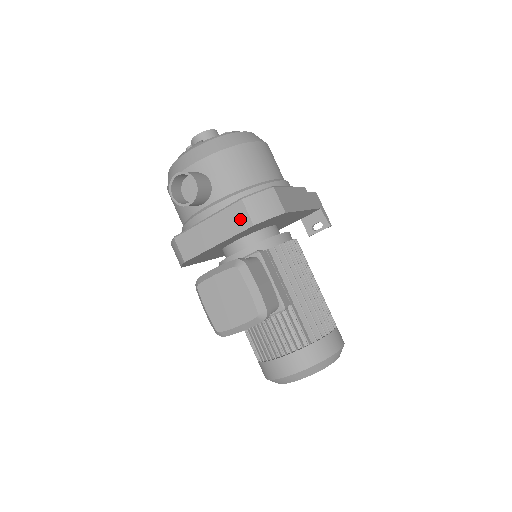
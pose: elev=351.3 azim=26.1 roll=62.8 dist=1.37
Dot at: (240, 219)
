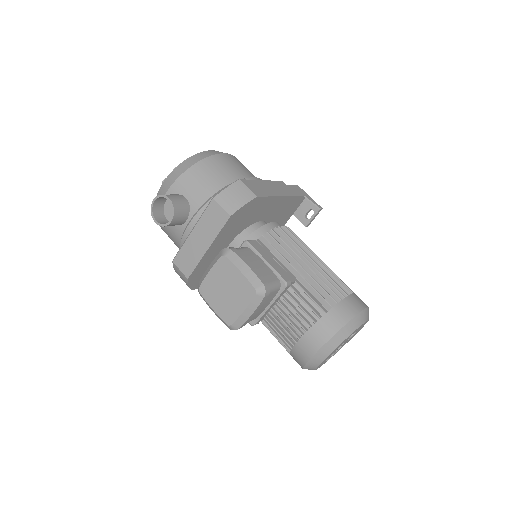
Dot at: (218, 216)
